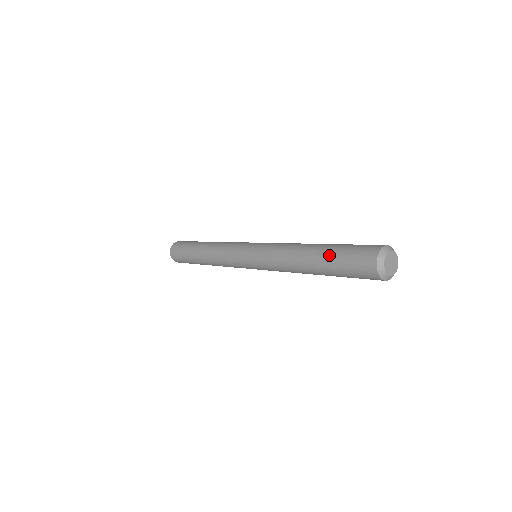
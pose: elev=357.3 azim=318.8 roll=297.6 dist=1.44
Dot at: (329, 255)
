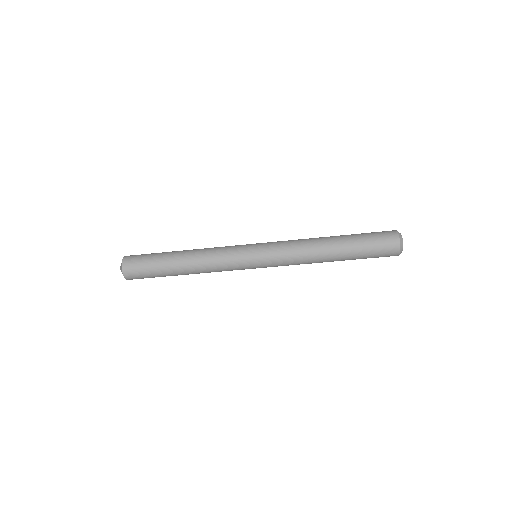
Dot at: (355, 240)
